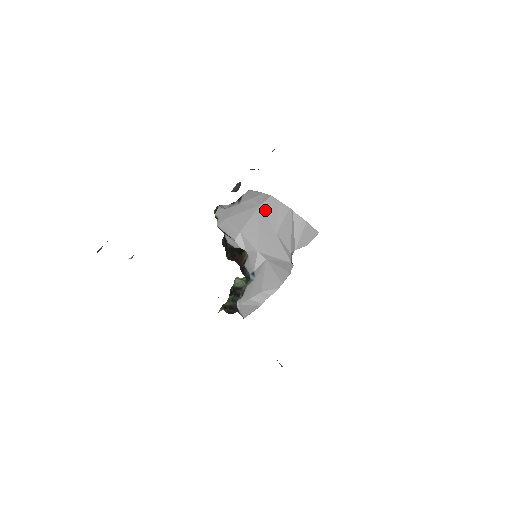
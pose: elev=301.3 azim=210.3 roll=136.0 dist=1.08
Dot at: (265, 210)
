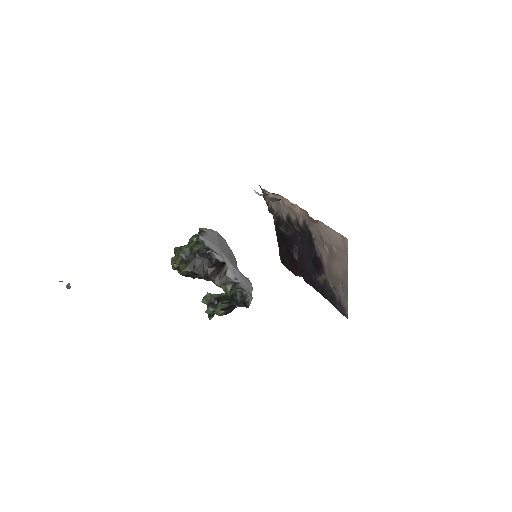
Dot at: (220, 239)
